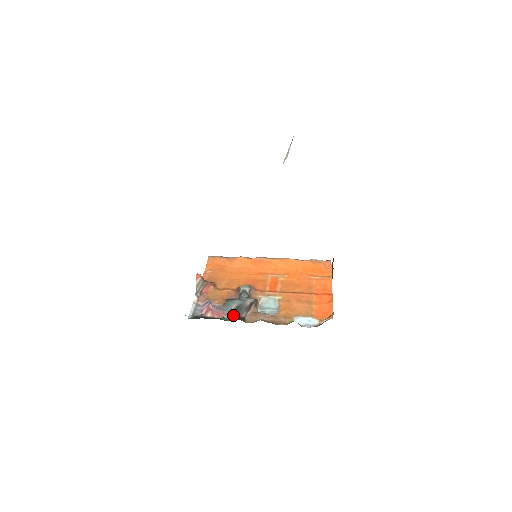
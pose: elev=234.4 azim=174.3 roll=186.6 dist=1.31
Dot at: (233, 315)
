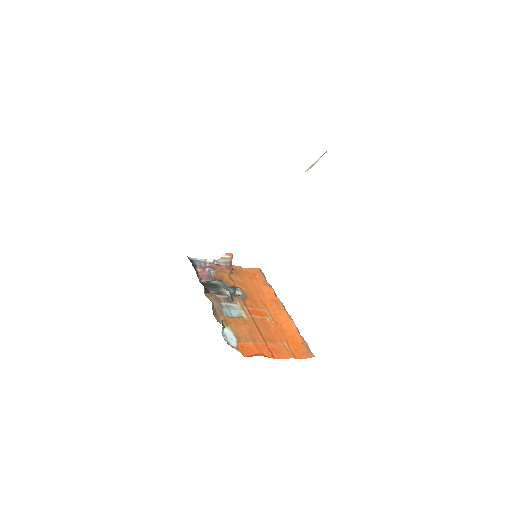
Dot at: (207, 284)
